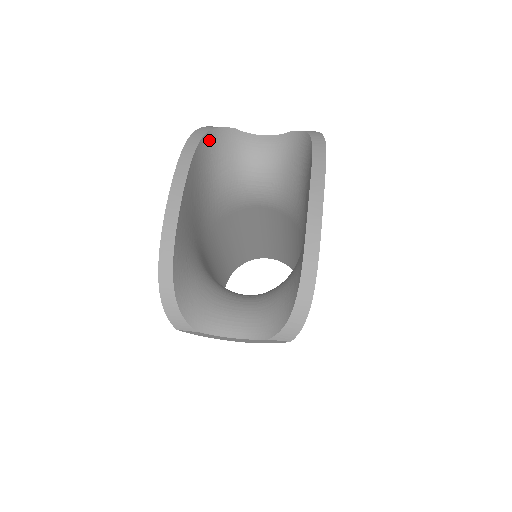
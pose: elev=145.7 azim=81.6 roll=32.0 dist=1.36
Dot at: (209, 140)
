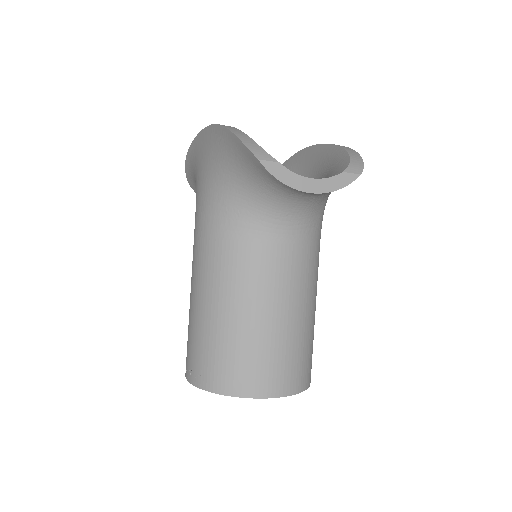
Dot at: occluded
